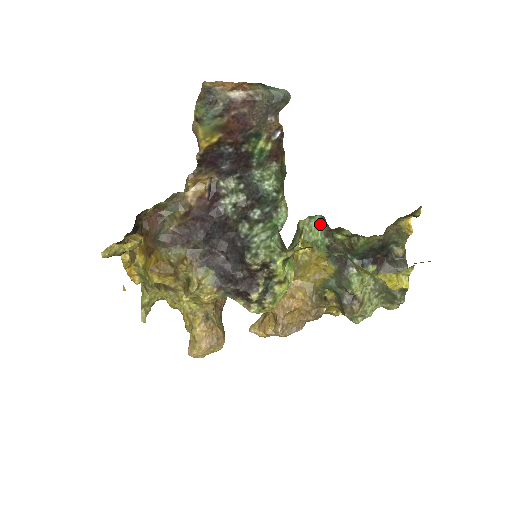
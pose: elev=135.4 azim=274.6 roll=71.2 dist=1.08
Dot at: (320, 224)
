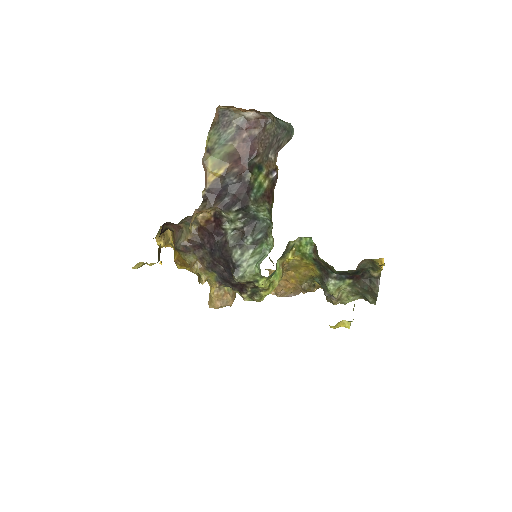
Dot at: (310, 242)
